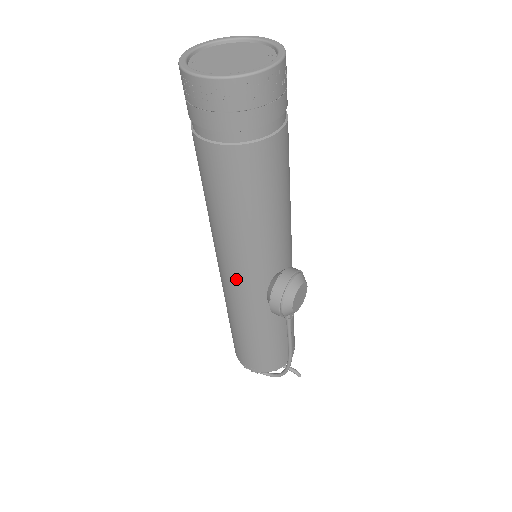
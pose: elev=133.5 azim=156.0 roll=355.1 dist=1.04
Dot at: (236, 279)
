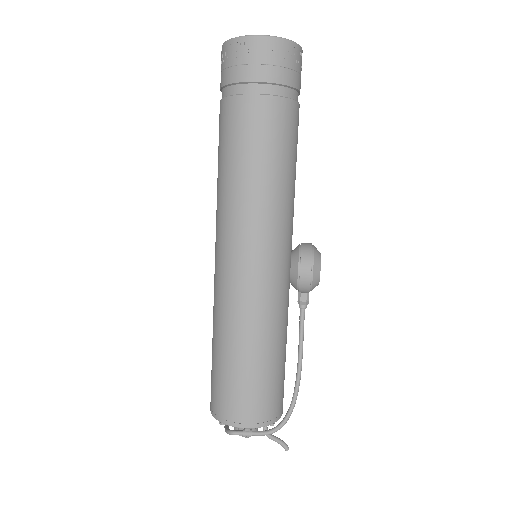
Dot at: (253, 260)
